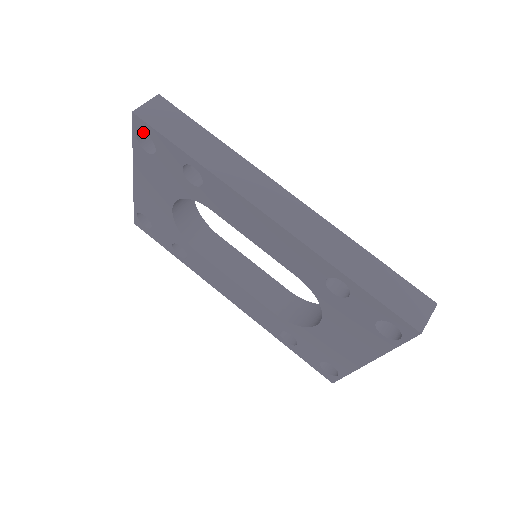
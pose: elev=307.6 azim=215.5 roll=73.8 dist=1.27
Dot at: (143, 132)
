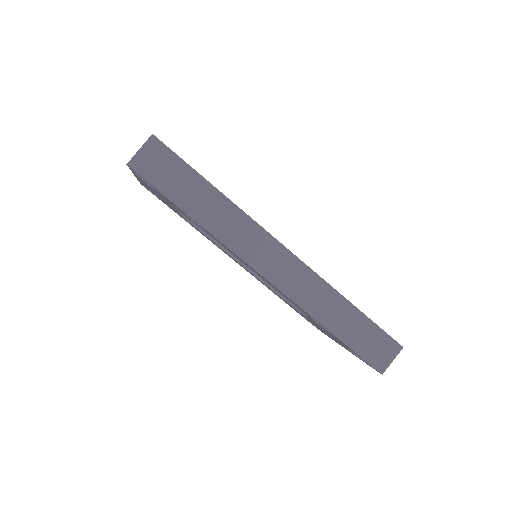
Dot at: occluded
